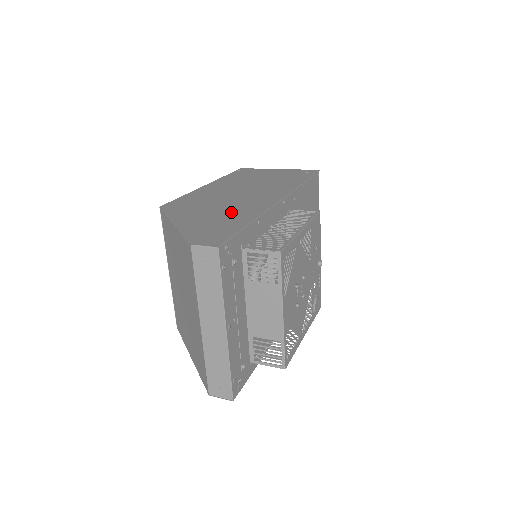
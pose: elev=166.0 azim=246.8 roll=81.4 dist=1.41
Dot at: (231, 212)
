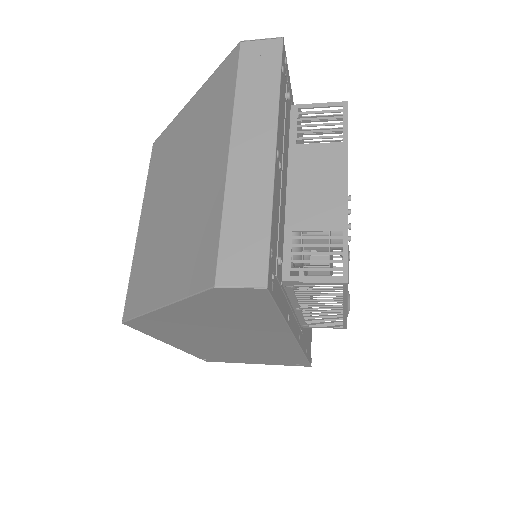
Dot at: occluded
